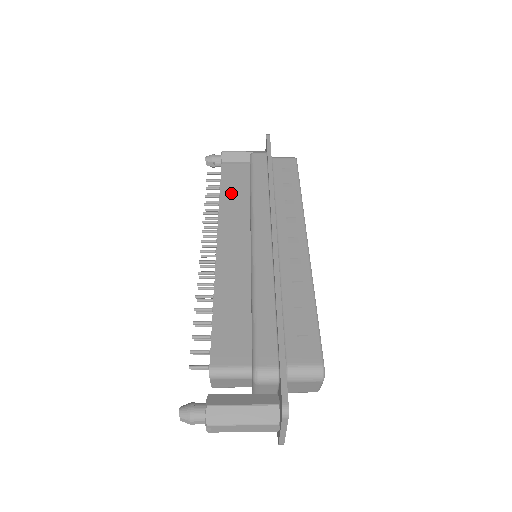
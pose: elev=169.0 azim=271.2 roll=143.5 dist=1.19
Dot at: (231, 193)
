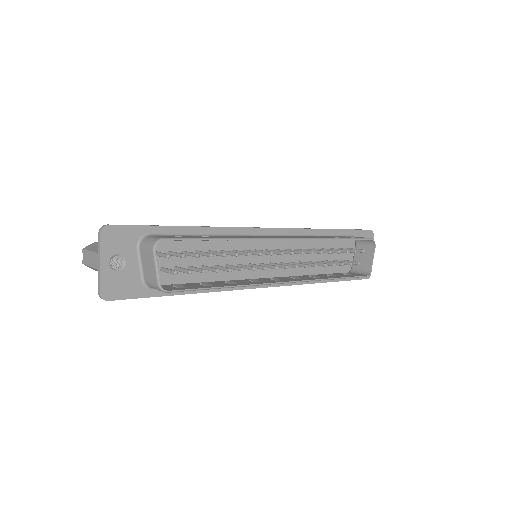
Dot at: occluded
